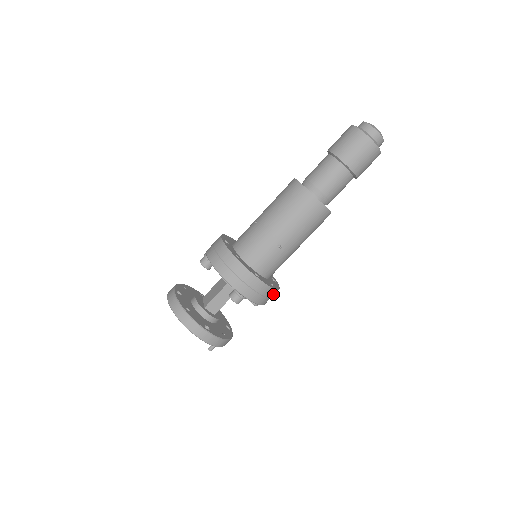
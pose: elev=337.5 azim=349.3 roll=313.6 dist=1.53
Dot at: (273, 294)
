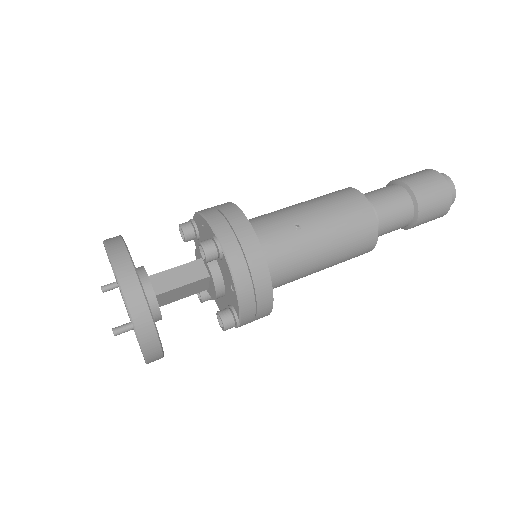
Dot at: (262, 289)
